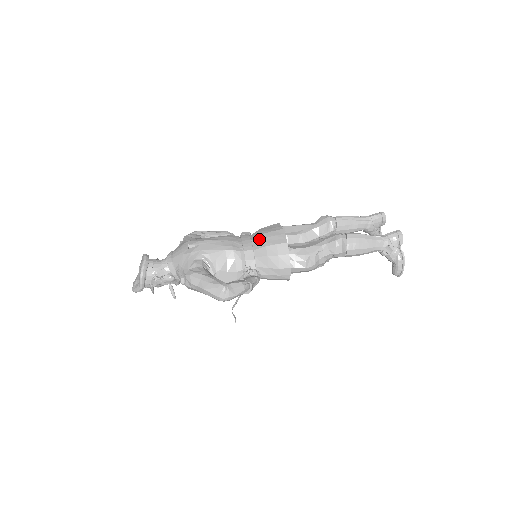
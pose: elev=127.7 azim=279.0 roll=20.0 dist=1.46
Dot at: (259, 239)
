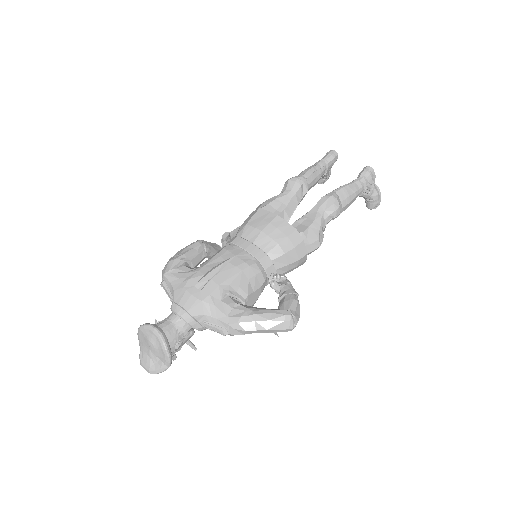
Dot at: (262, 239)
